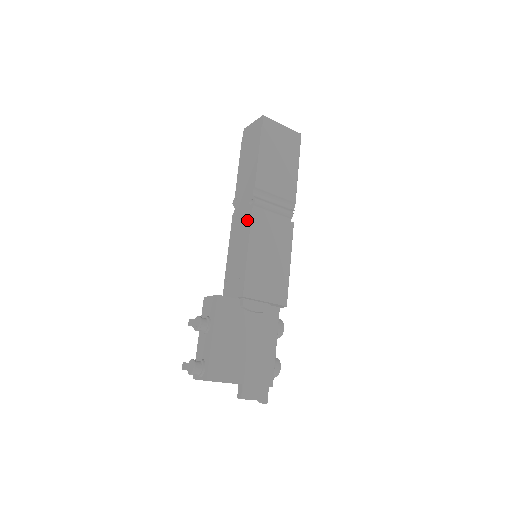
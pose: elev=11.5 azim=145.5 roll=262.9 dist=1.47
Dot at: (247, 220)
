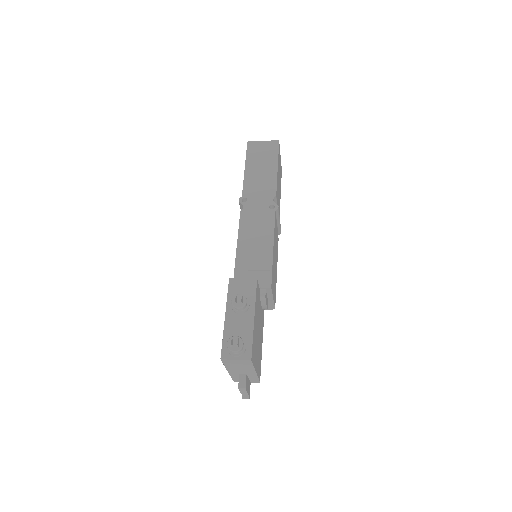
Dot at: (268, 221)
